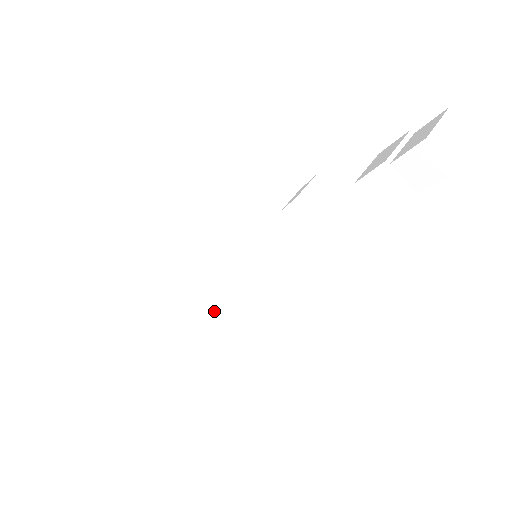
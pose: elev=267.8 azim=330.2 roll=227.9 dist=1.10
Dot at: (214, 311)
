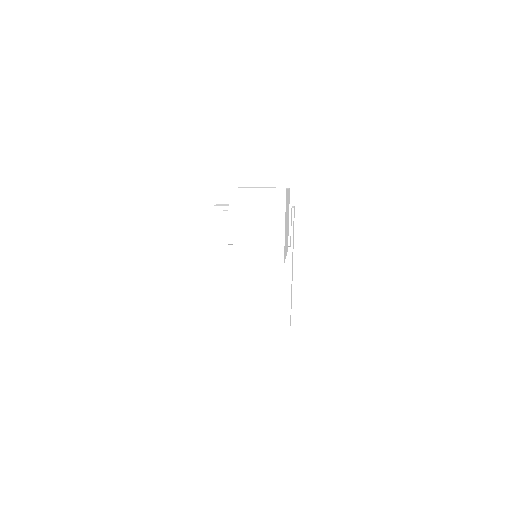
Dot at: (267, 302)
